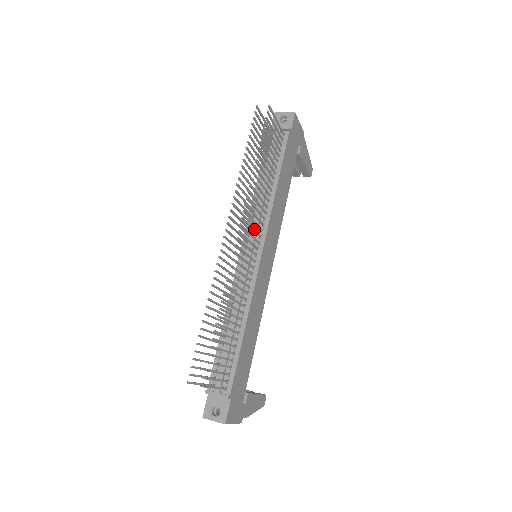
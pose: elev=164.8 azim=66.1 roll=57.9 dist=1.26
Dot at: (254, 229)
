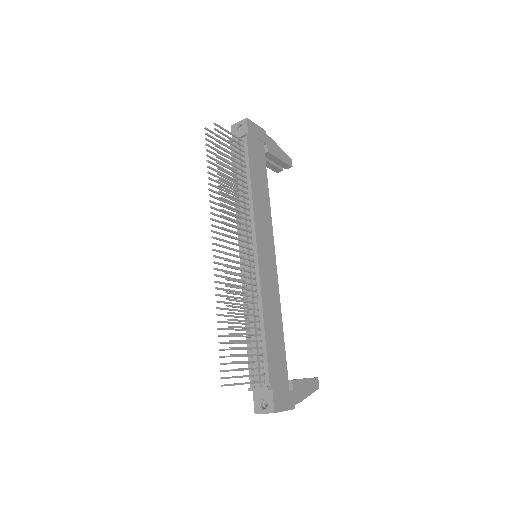
Dot at: (241, 233)
